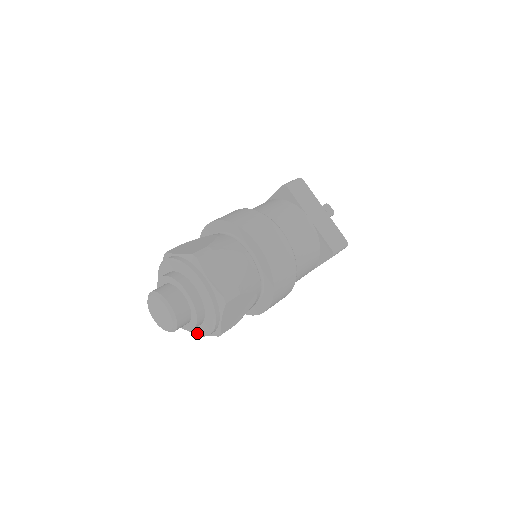
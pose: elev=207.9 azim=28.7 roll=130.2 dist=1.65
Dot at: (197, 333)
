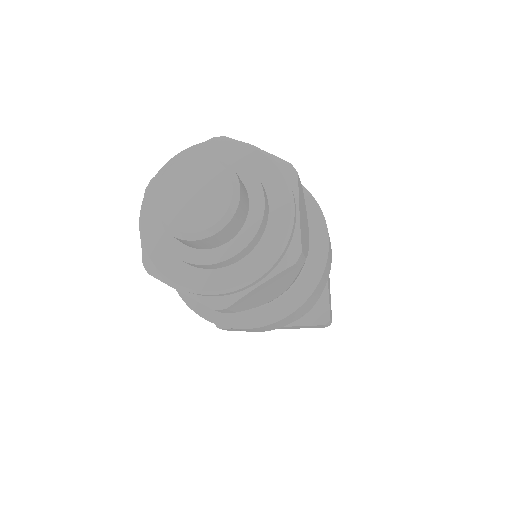
Dot at: (182, 280)
